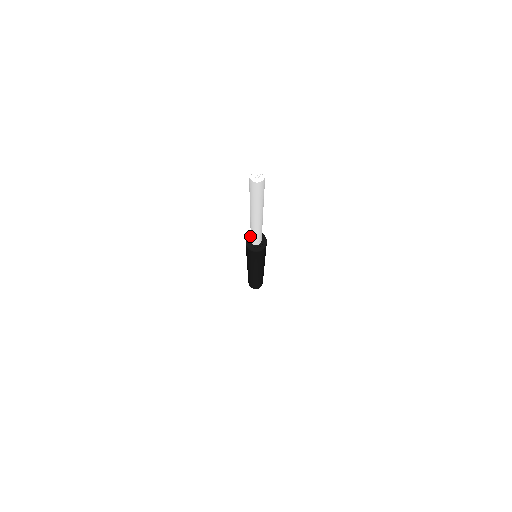
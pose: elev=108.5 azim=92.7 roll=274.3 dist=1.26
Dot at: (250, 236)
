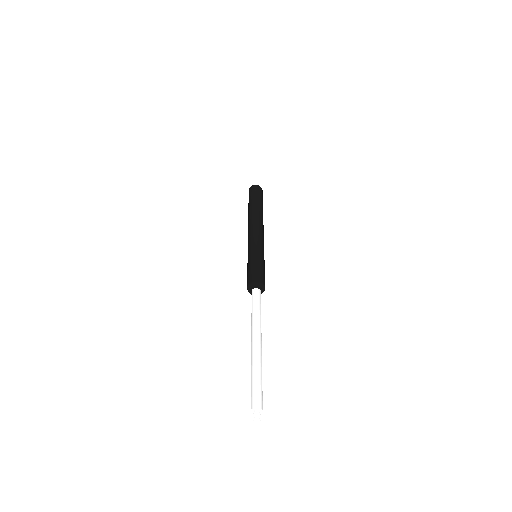
Dot at: (255, 287)
